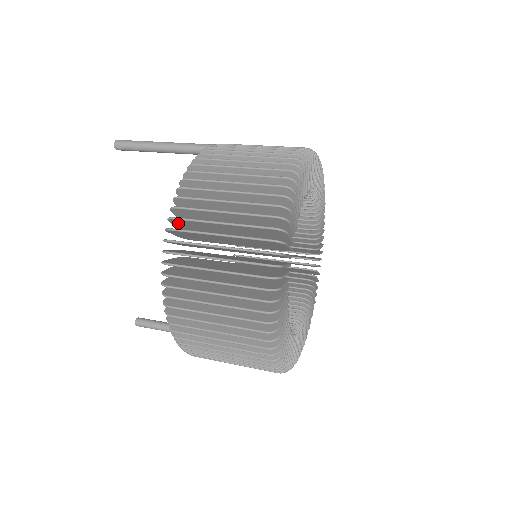
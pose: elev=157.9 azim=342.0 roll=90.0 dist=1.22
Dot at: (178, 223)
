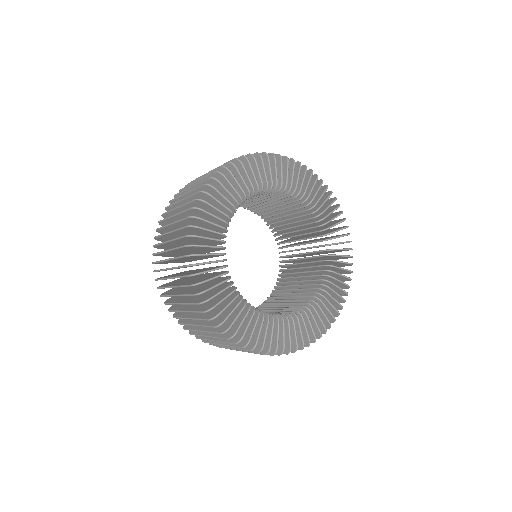
Dot at: occluded
